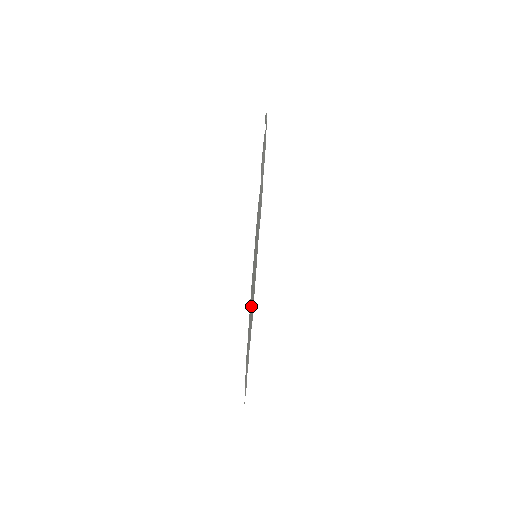
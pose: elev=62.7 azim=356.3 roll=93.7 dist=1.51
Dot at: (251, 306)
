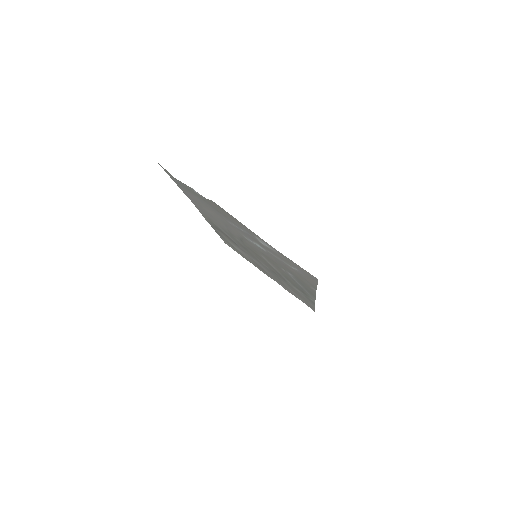
Dot at: occluded
